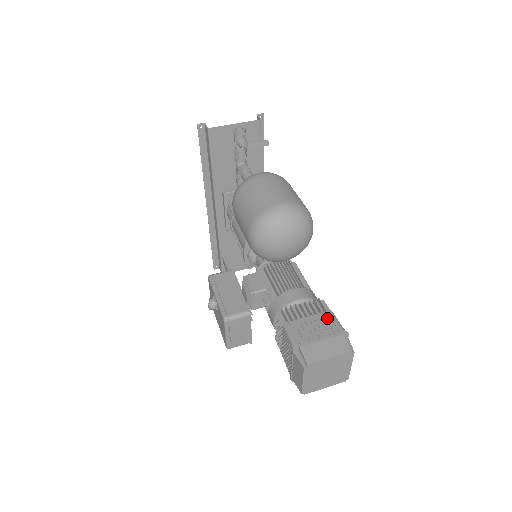
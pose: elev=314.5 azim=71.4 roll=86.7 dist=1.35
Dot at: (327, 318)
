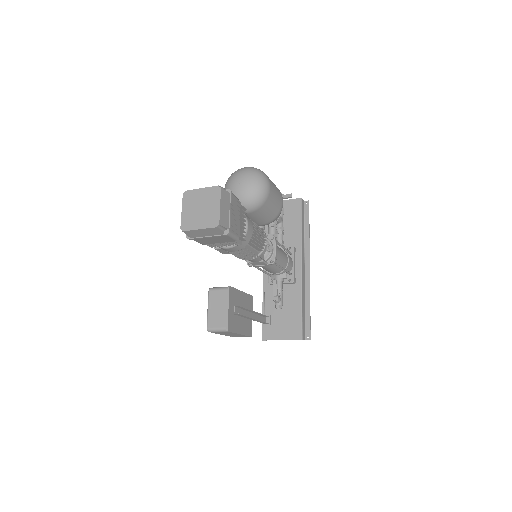
Dot at: occluded
